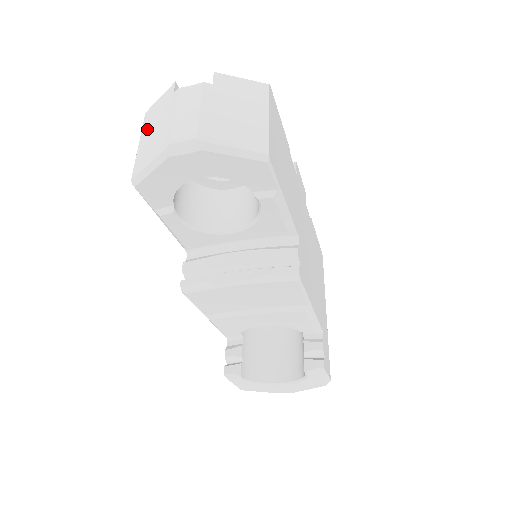
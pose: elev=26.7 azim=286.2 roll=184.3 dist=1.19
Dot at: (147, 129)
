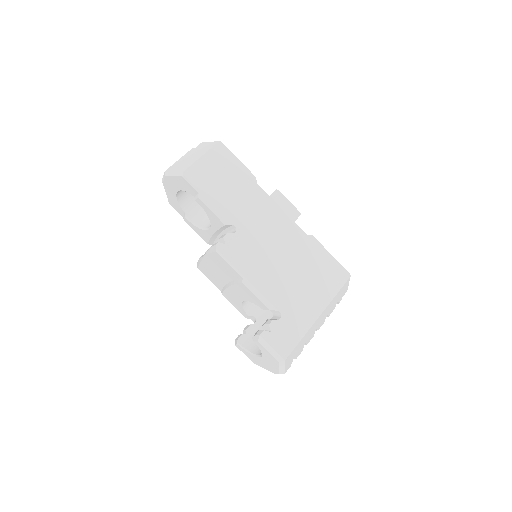
Dot at: occluded
